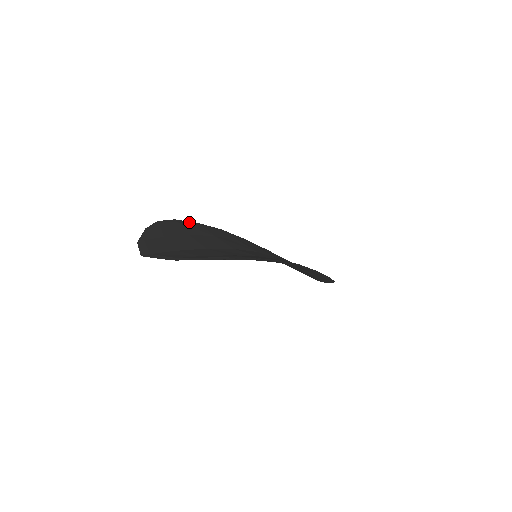
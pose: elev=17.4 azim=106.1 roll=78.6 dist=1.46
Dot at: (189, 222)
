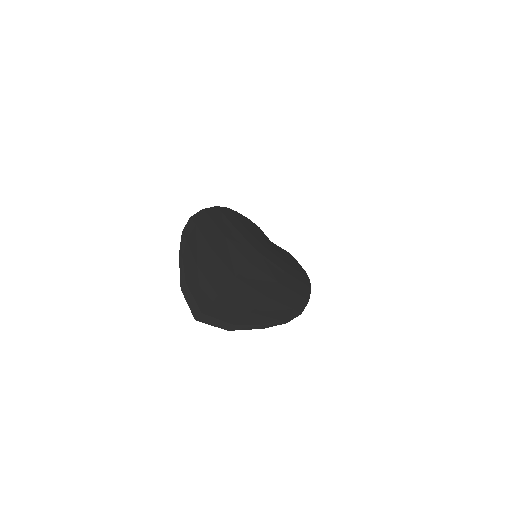
Dot at: (199, 214)
